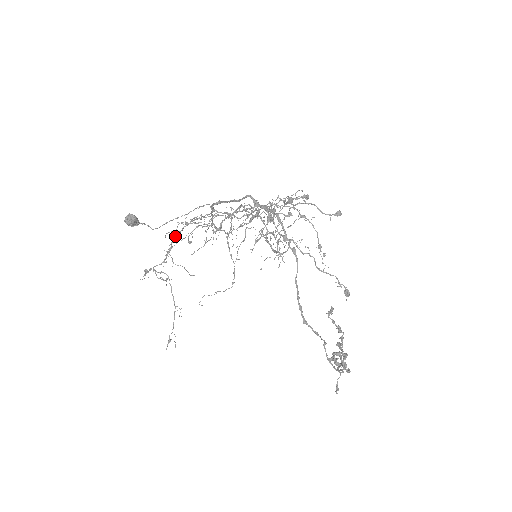
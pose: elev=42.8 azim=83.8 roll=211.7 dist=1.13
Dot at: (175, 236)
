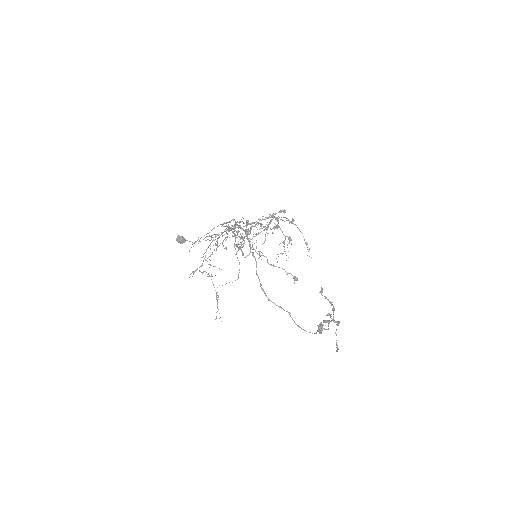
Dot at: (208, 247)
